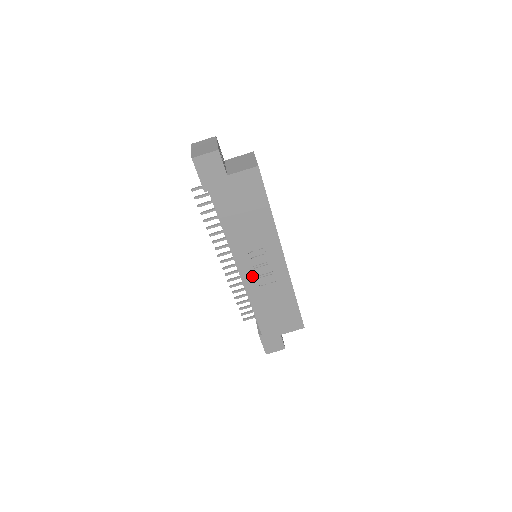
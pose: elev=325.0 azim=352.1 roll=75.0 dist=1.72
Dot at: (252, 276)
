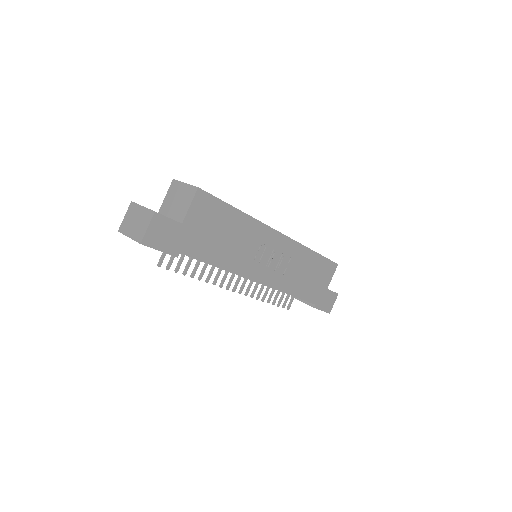
Dot at: (272, 274)
